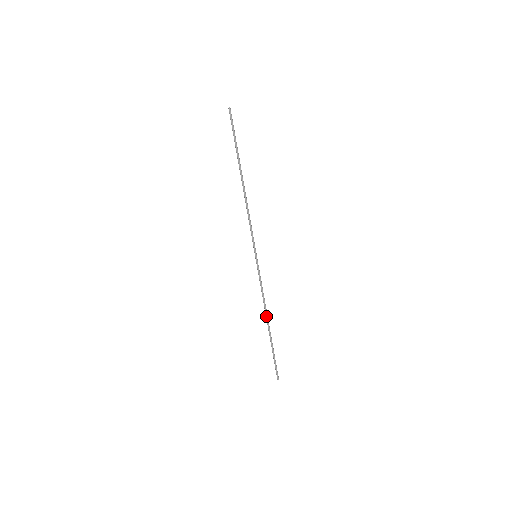
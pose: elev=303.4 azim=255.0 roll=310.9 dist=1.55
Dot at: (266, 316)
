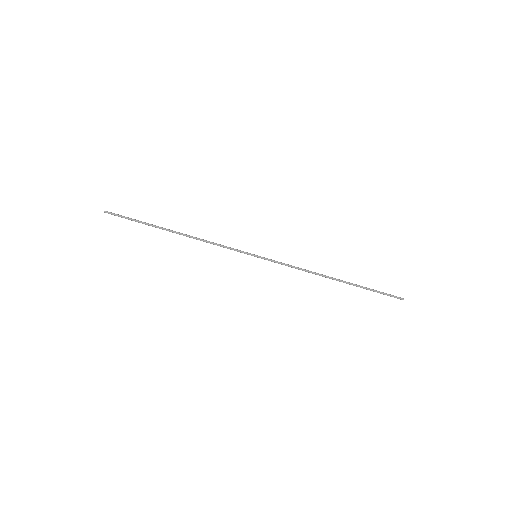
Dot at: occluded
